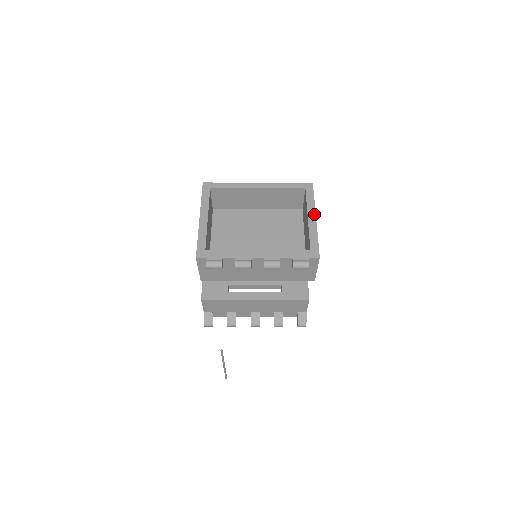
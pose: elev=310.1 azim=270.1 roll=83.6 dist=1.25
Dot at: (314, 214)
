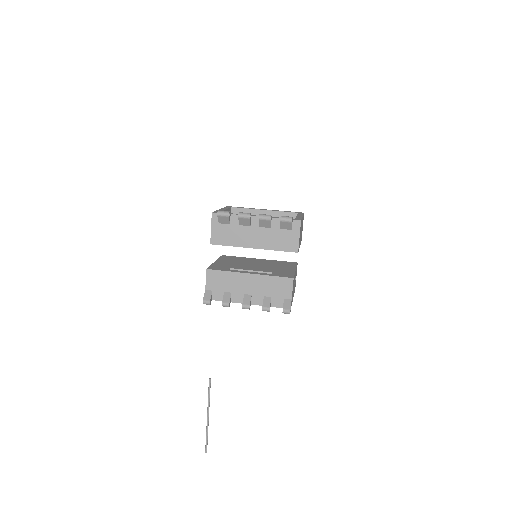
Dot at: (302, 215)
